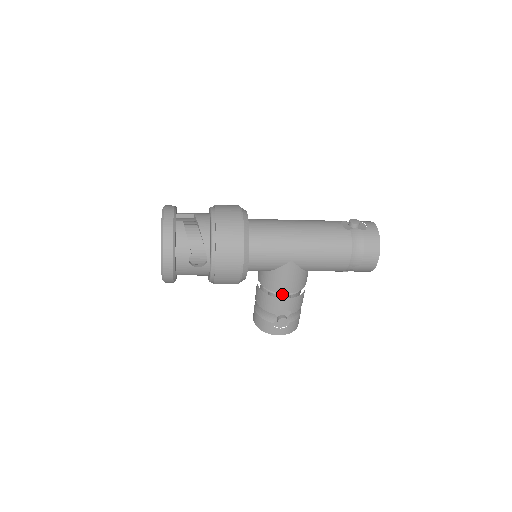
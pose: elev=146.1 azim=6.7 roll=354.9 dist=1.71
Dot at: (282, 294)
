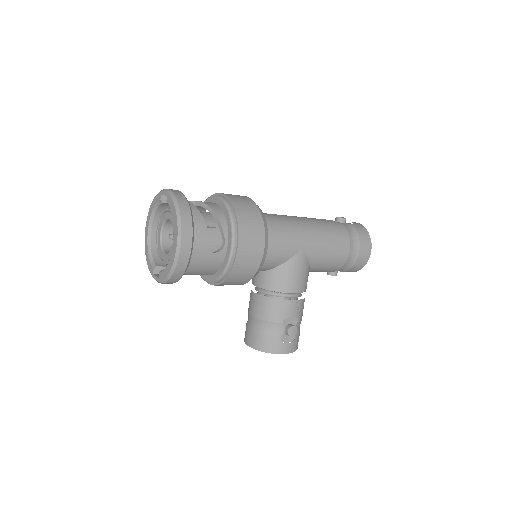
Dot at: (289, 296)
